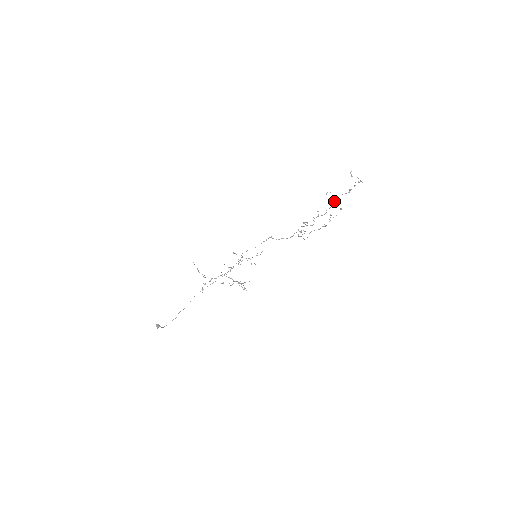
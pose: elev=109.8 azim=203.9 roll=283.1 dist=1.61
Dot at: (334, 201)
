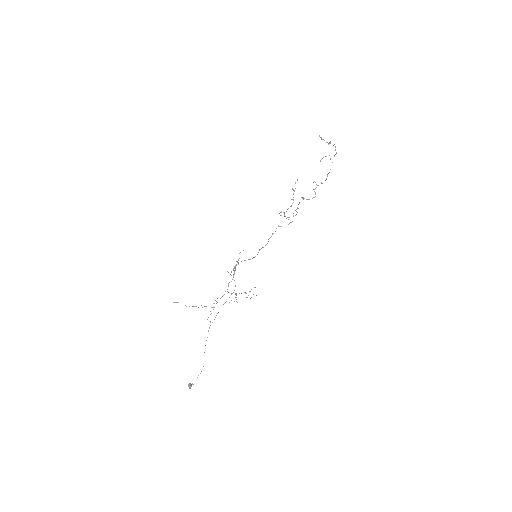
Dot at: occluded
